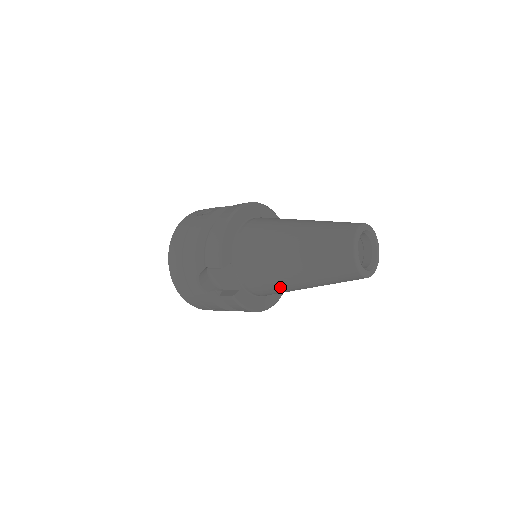
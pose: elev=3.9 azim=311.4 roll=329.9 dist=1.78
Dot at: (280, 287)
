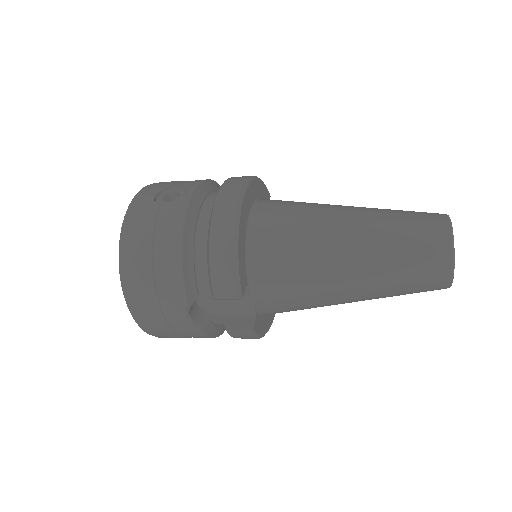
Dot at: (318, 306)
